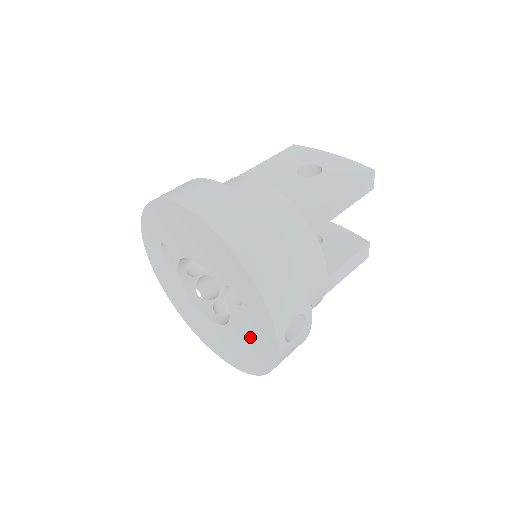
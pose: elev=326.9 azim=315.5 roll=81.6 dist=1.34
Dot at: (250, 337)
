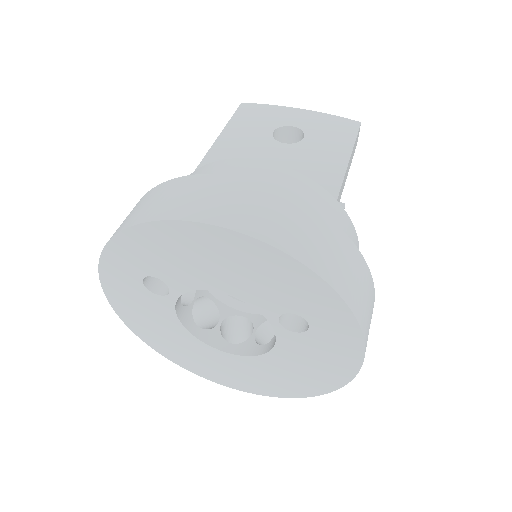
Dot at: (308, 363)
